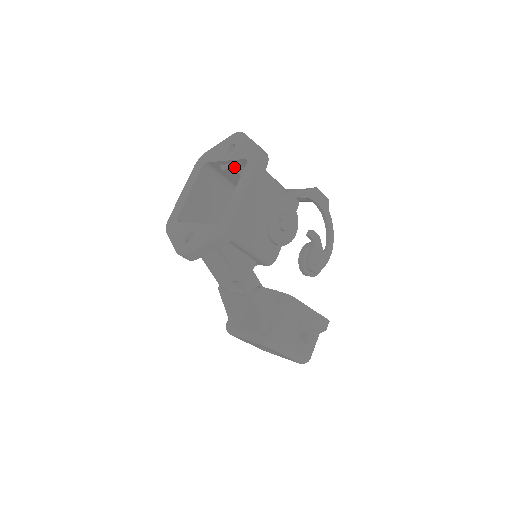
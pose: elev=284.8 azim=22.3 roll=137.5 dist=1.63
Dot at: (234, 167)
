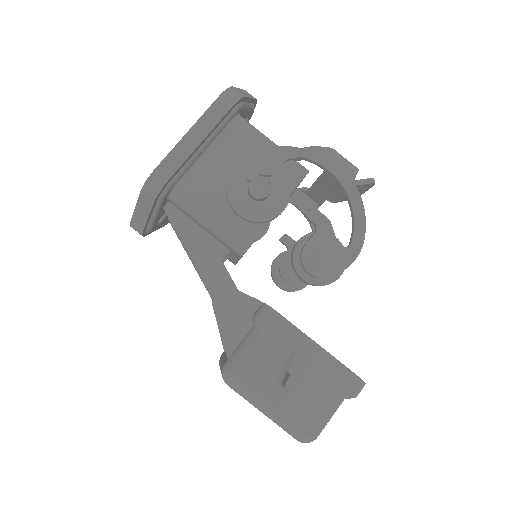
Dot at: occluded
